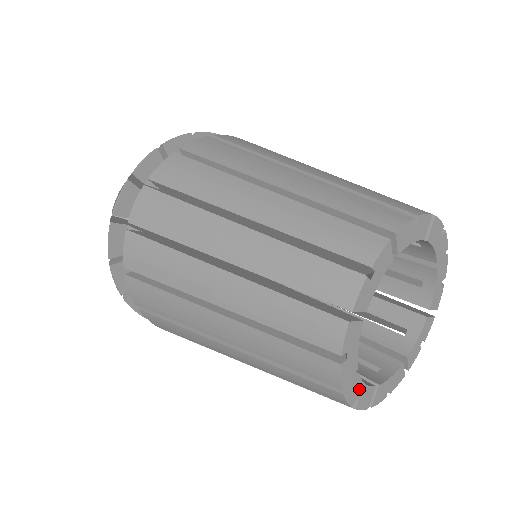
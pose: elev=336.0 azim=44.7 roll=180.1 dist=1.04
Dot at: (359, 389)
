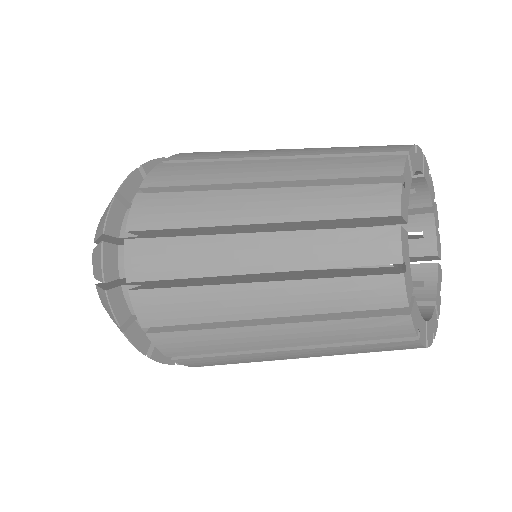
Dot at: (417, 316)
